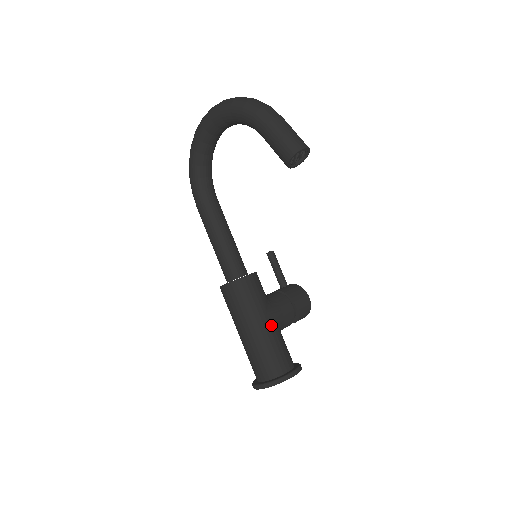
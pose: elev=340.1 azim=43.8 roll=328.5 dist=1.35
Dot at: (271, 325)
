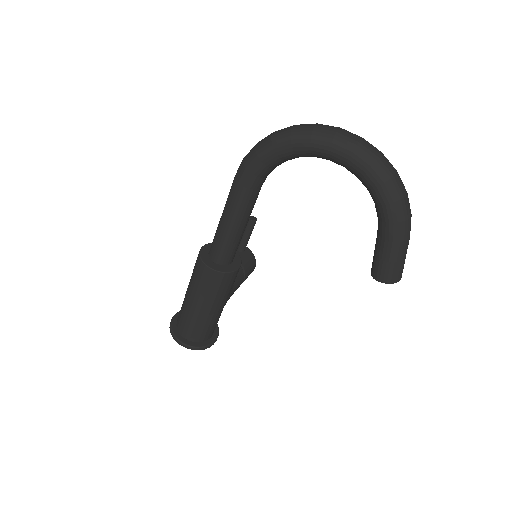
Dot at: occluded
